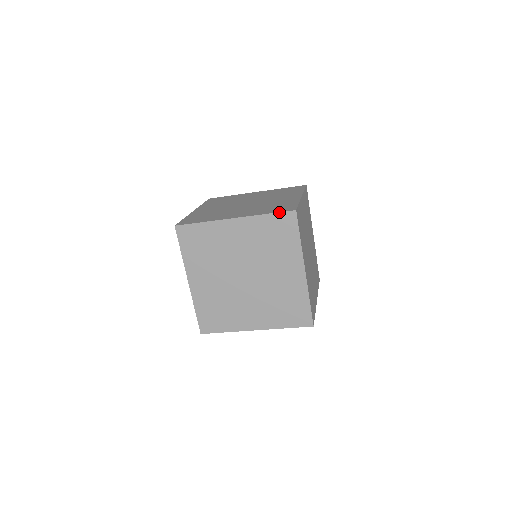
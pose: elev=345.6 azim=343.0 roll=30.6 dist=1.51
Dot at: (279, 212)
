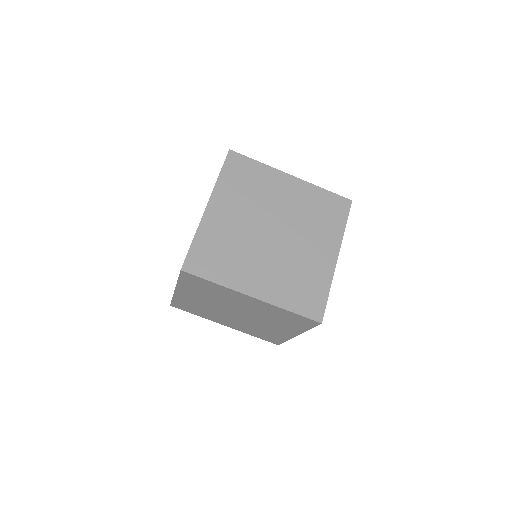
Dot at: (304, 317)
